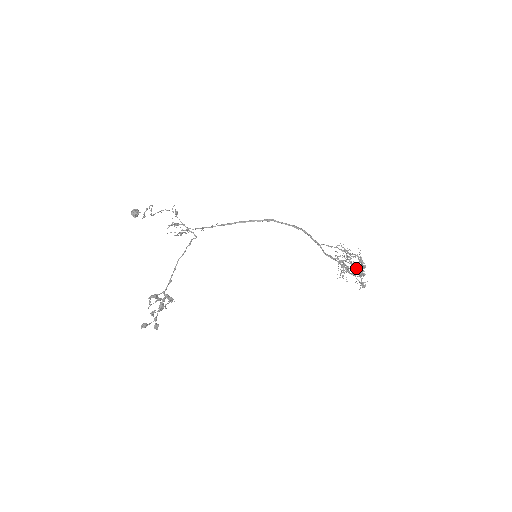
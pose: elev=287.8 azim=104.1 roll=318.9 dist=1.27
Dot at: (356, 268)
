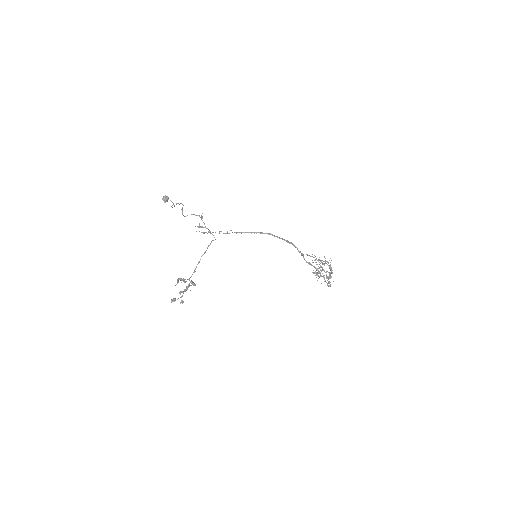
Dot at: (326, 274)
